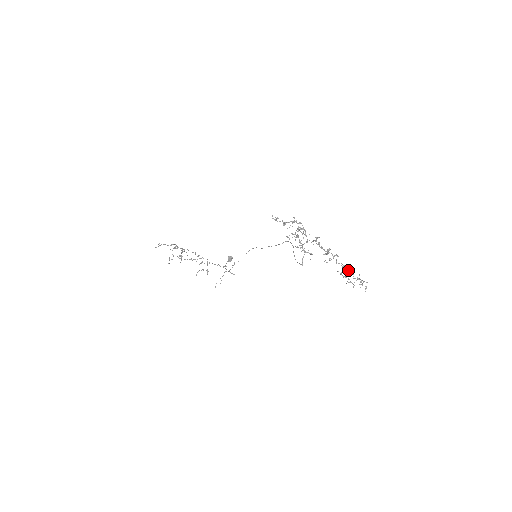
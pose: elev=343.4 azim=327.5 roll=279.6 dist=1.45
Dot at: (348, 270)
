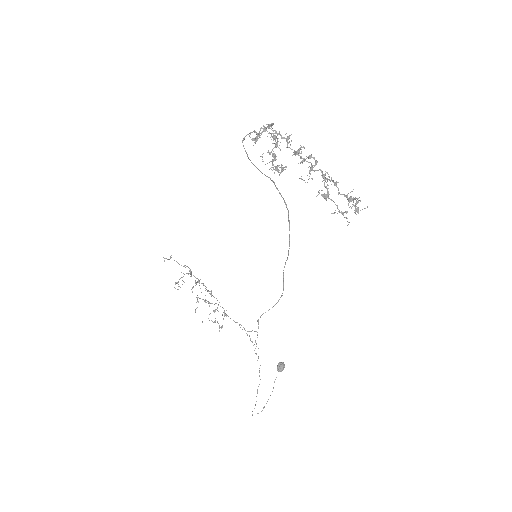
Dot at: occluded
